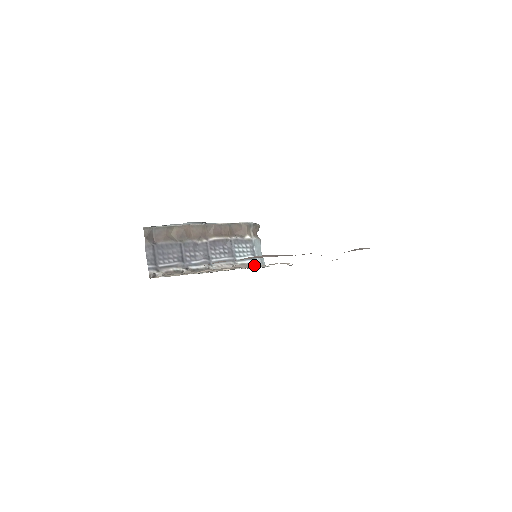
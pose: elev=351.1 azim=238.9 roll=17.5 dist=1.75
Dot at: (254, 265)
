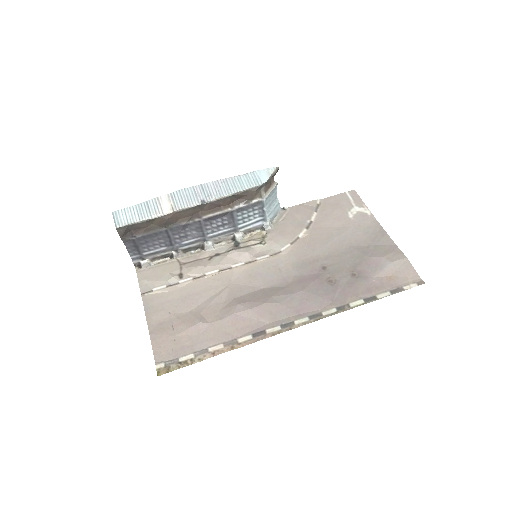
Dot at: (258, 243)
